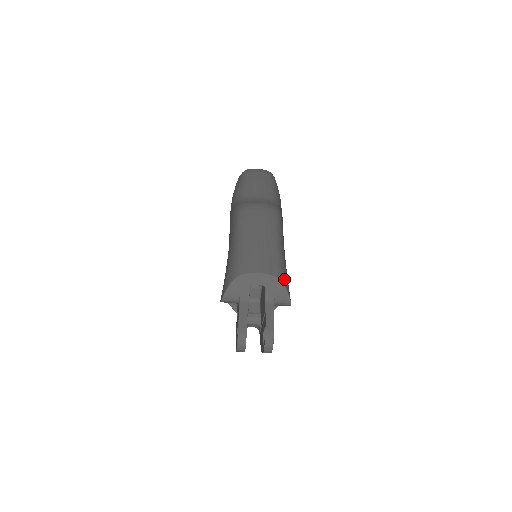
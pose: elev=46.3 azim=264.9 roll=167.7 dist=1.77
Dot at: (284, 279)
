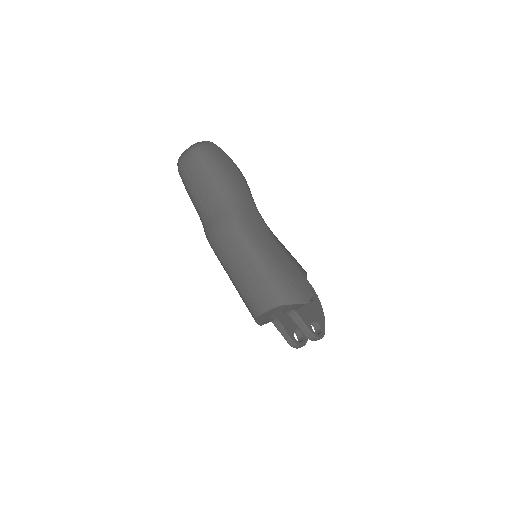
Dot at: (287, 298)
